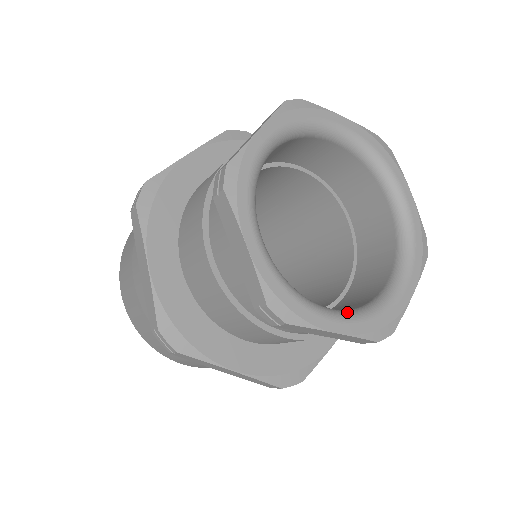
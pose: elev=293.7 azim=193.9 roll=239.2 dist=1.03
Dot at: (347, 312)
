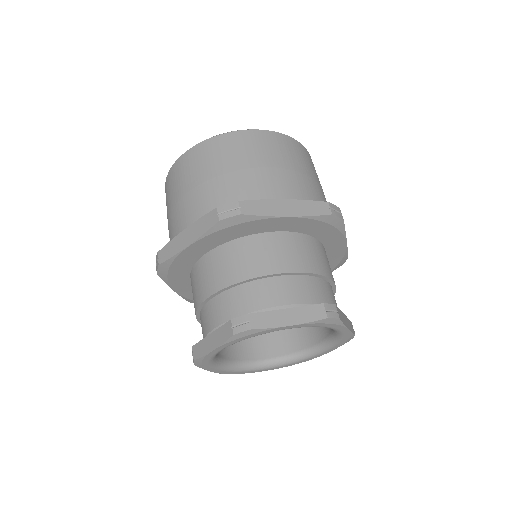
Dot at: (228, 366)
